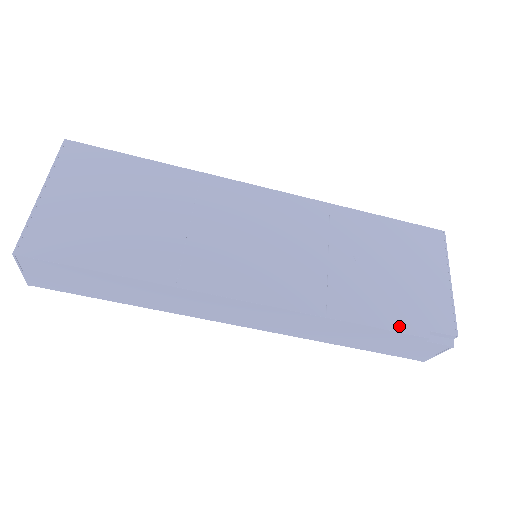
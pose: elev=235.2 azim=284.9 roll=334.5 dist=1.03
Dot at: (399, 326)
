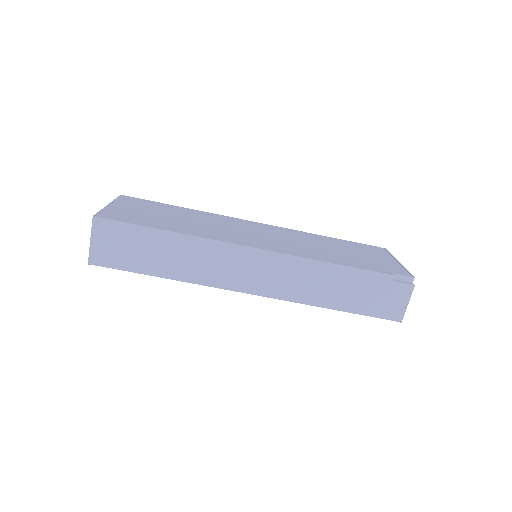
Dot at: (369, 269)
